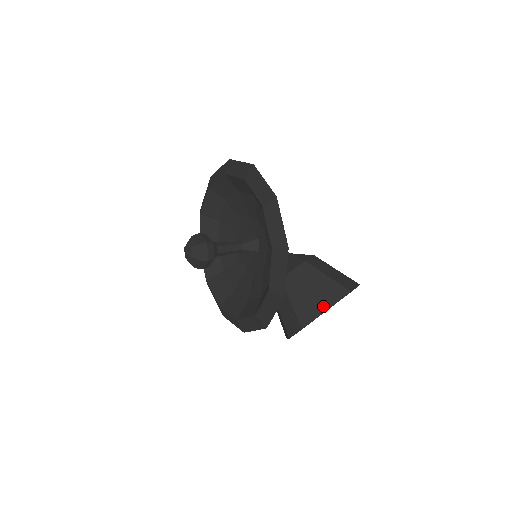
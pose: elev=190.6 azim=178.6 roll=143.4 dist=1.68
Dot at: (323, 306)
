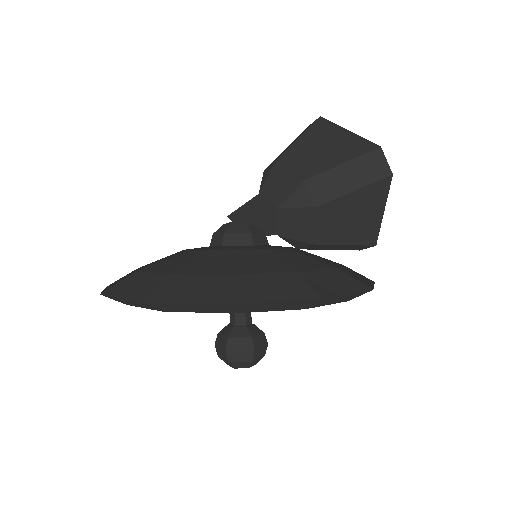
Dot at: (377, 214)
